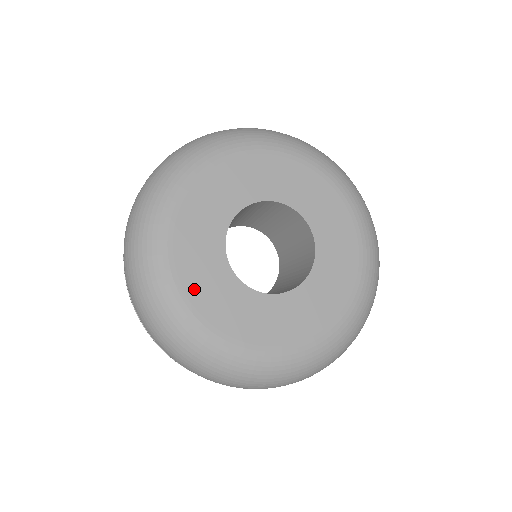
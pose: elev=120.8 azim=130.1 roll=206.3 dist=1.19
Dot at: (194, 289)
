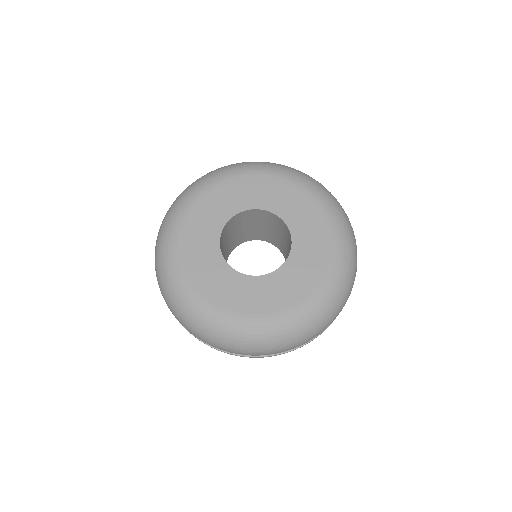
Dot at: (239, 305)
